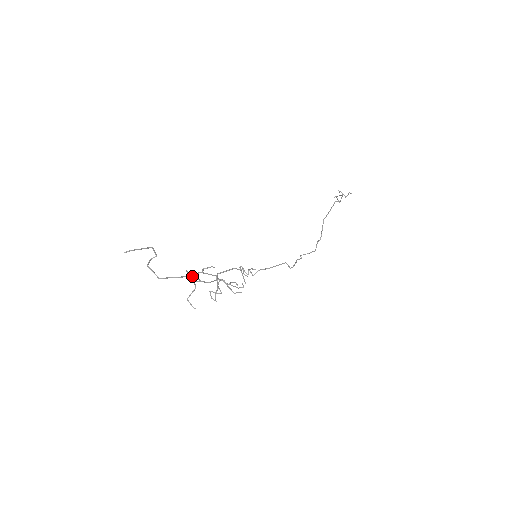
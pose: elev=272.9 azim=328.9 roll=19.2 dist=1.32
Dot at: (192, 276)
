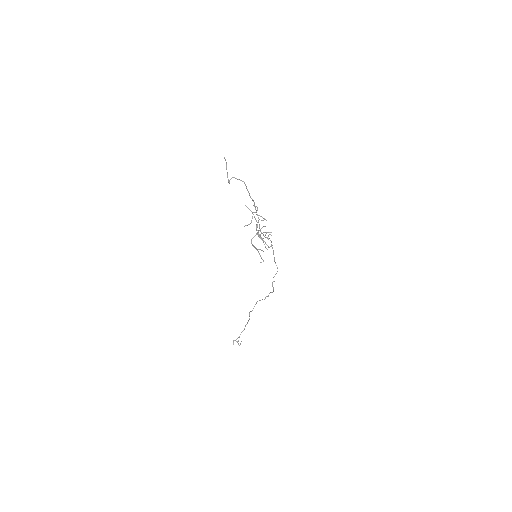
Dot at: occluded
